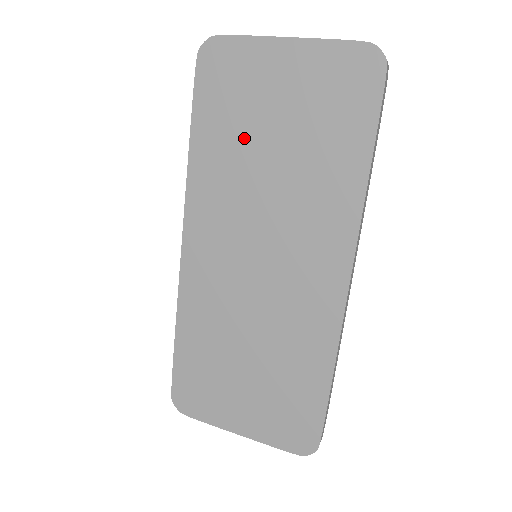
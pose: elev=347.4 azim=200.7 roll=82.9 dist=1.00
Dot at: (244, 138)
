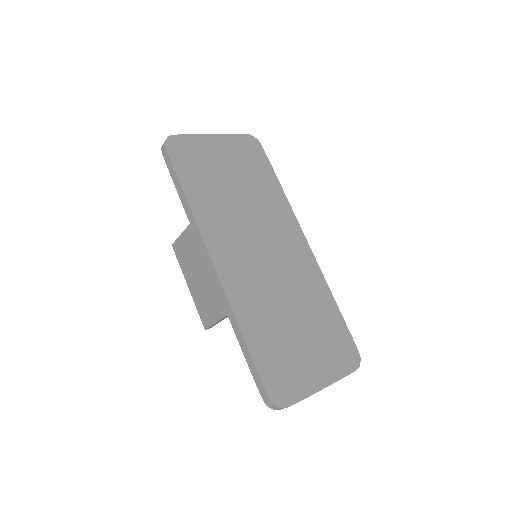
Dot at: (217, 185)
